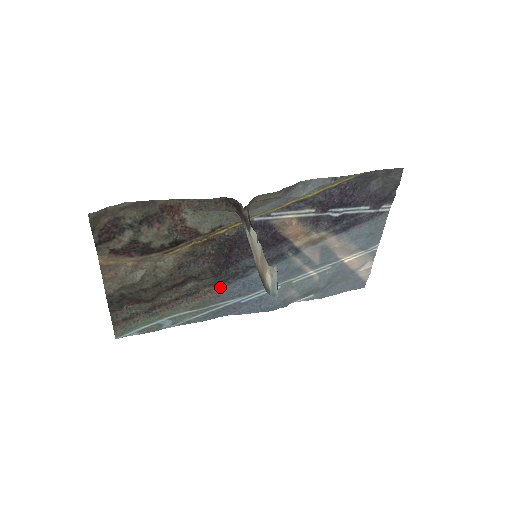
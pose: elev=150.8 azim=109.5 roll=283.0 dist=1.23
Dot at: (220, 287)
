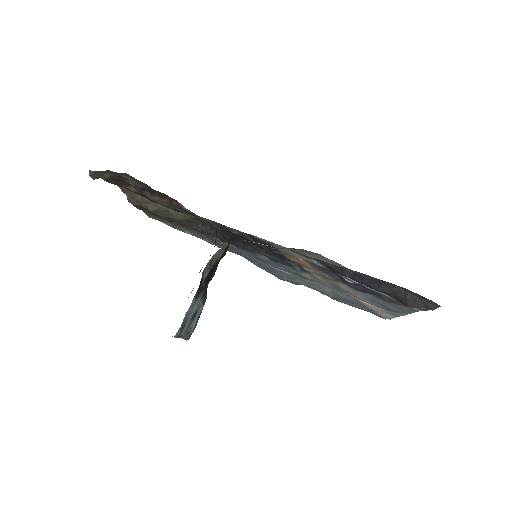
Dot at: (232, 244)
